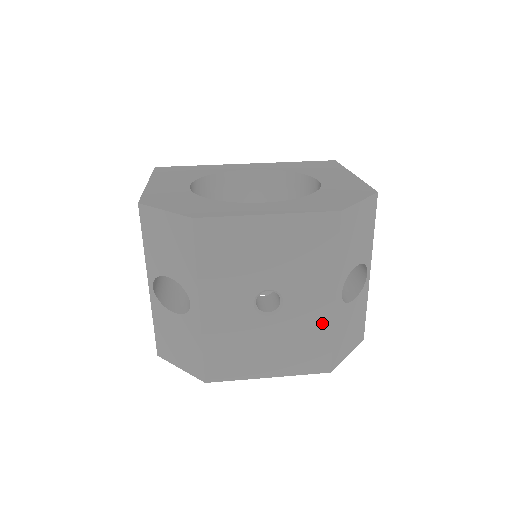
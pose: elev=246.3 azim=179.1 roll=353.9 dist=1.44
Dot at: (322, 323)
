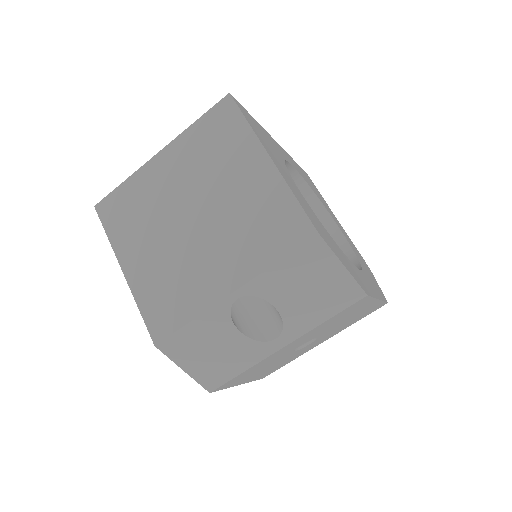
Dot at: (301, 354)
